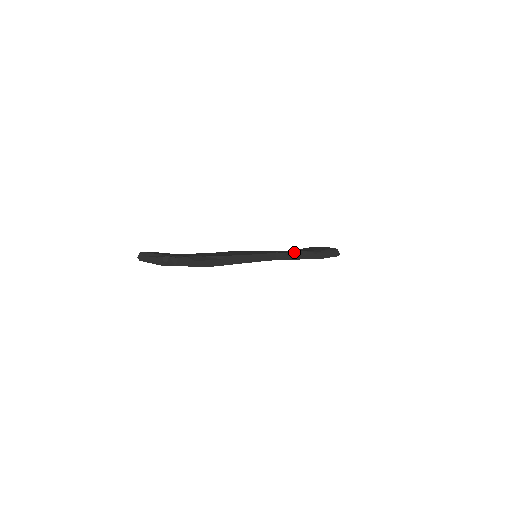
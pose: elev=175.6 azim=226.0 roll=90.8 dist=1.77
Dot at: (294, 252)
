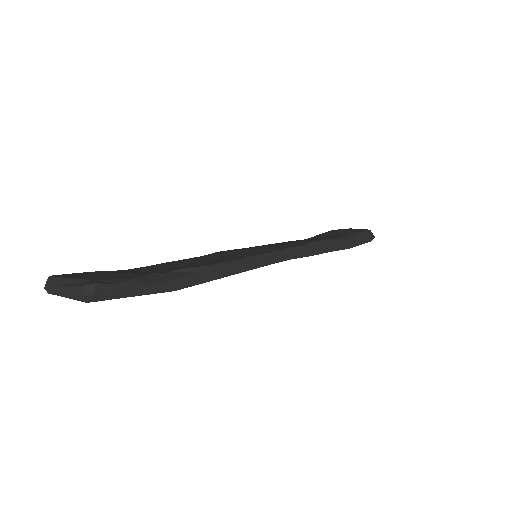
Dot at: (314, 243)
